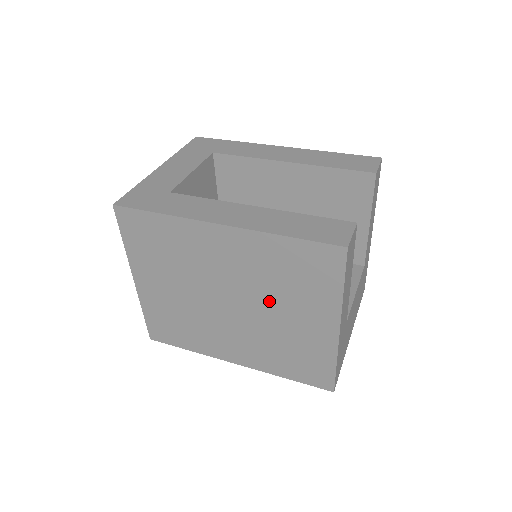
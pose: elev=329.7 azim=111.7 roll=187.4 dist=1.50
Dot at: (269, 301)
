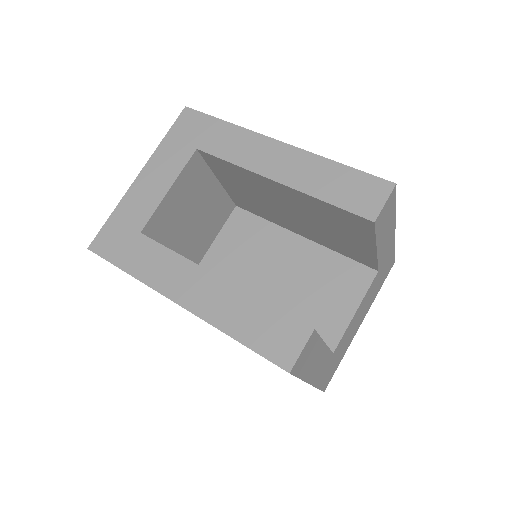
Dot at: occluded
